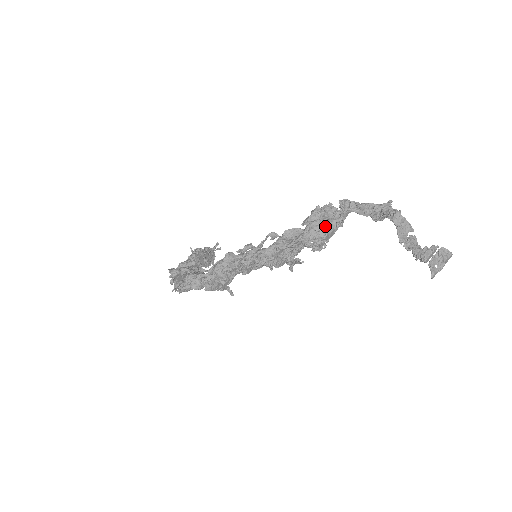
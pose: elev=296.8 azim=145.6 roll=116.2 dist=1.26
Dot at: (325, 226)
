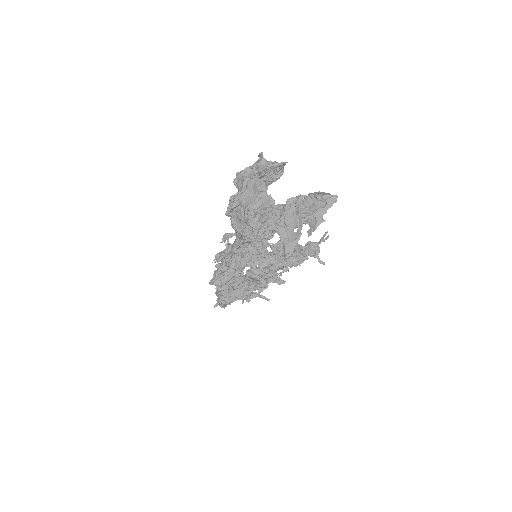
Dot at: (232, 214)
